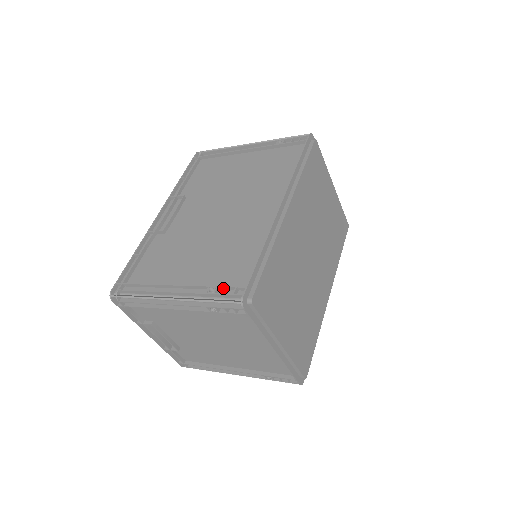
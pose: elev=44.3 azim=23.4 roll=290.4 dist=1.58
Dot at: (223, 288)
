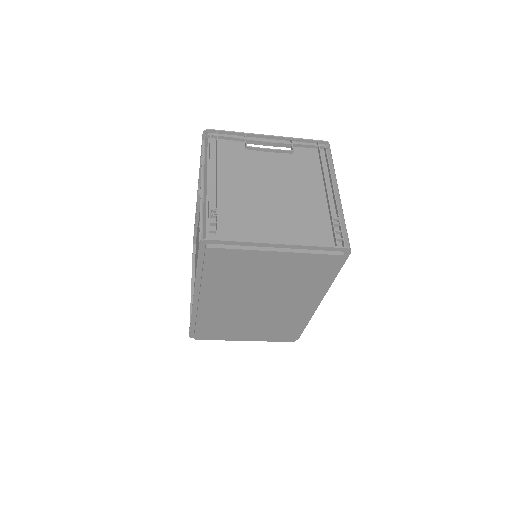
Dot at: occluded
